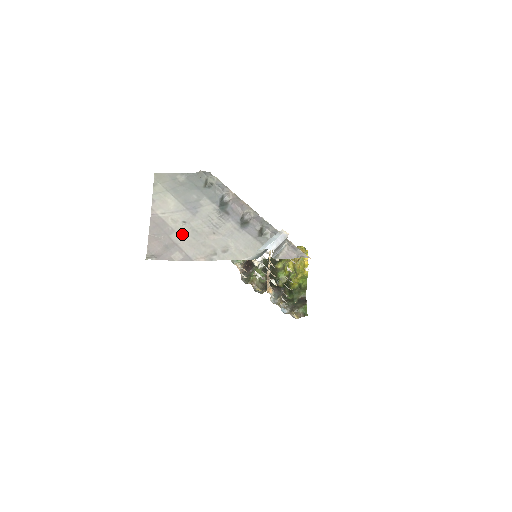
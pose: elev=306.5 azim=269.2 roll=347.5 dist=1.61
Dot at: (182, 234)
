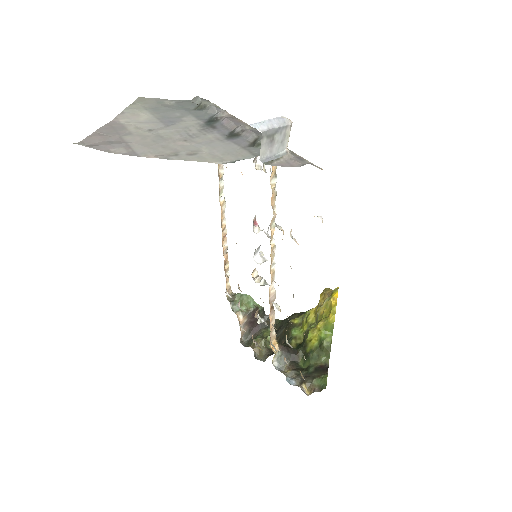
Dot at: (140, 137)
